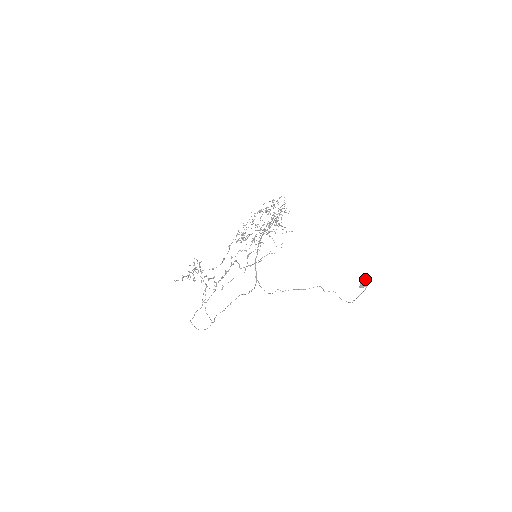
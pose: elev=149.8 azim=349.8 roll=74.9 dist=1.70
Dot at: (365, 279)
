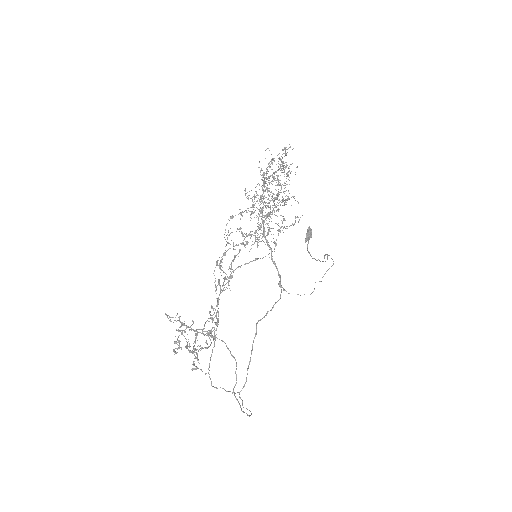
Dot at: (310, 228)
